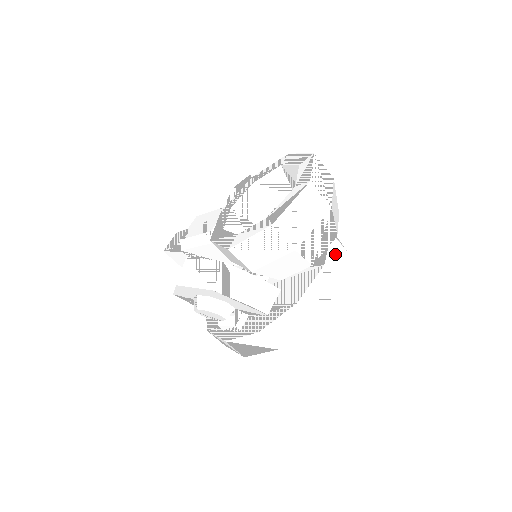
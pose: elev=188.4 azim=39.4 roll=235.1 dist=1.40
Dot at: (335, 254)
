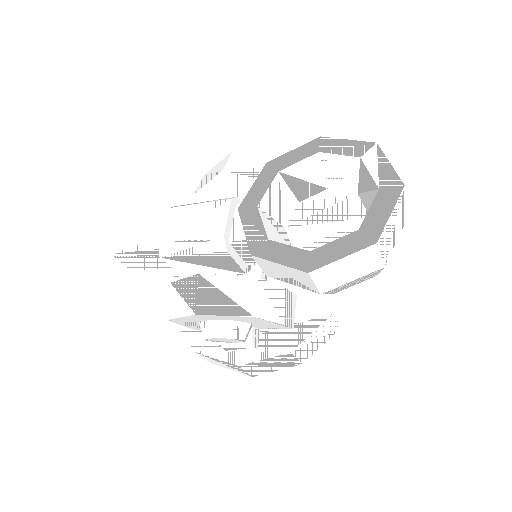
Dot at: occluded
